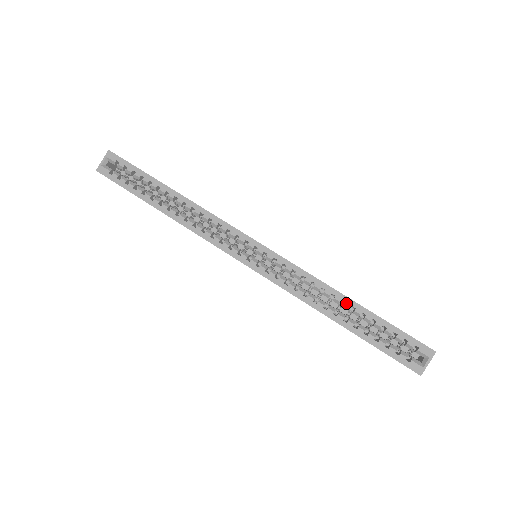
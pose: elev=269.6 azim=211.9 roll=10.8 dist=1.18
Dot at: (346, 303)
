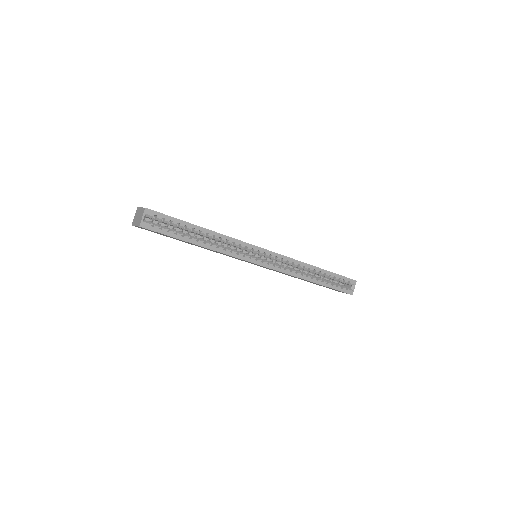
Dot at: (316, 270)
